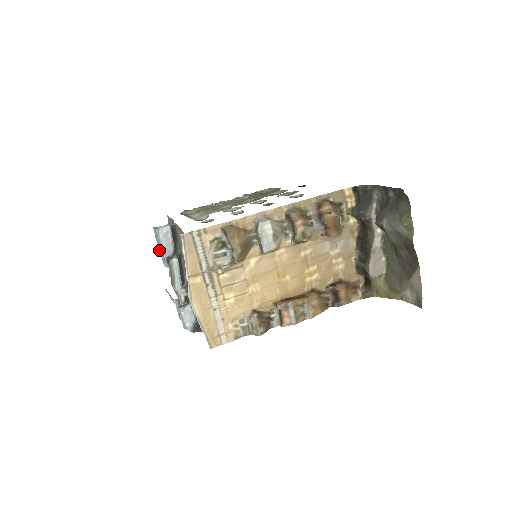
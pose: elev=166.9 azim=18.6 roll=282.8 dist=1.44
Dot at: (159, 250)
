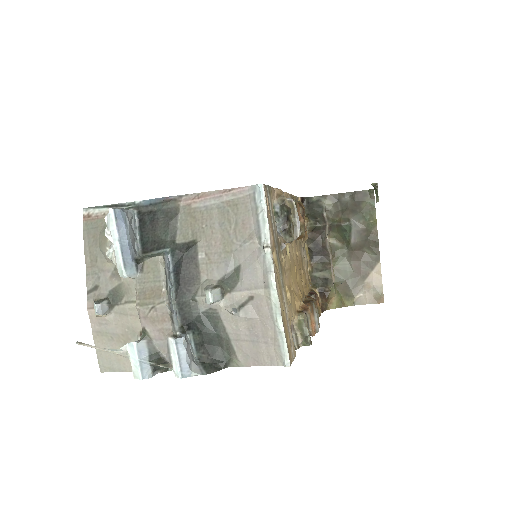
Dot at: (119, 247)
